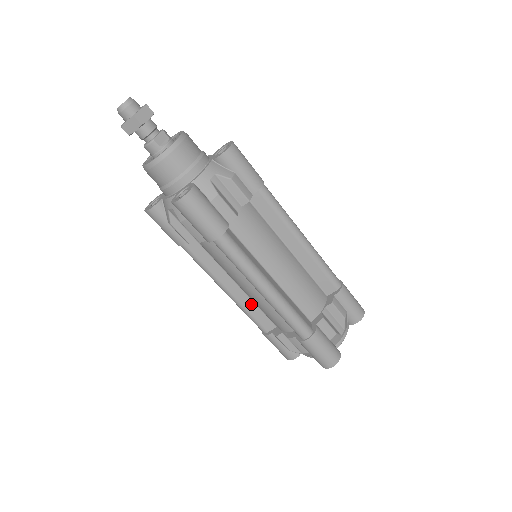
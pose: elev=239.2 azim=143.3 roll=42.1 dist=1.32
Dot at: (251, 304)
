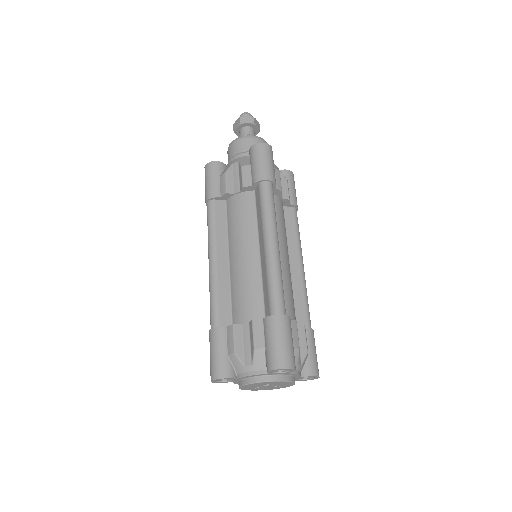
Dot at: (226, 287)
